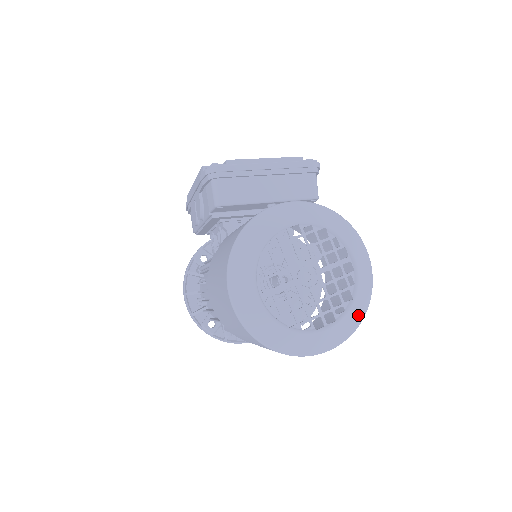
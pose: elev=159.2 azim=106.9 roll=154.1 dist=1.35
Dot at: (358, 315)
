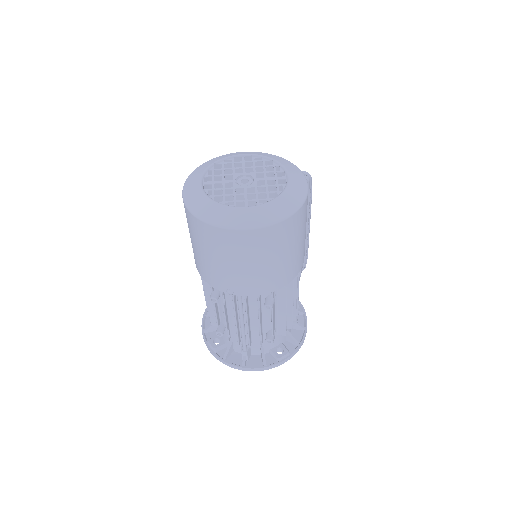
Dot at: (281, 211)
